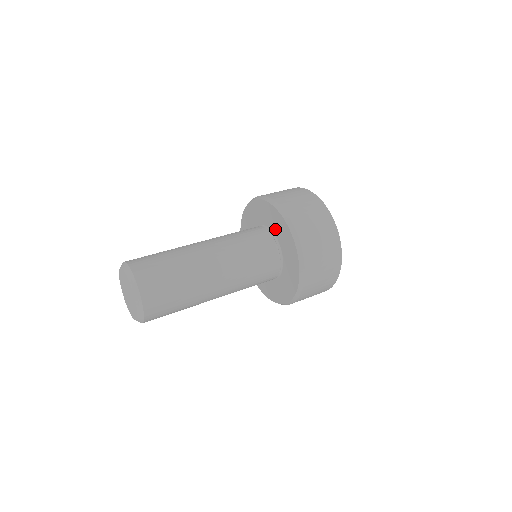
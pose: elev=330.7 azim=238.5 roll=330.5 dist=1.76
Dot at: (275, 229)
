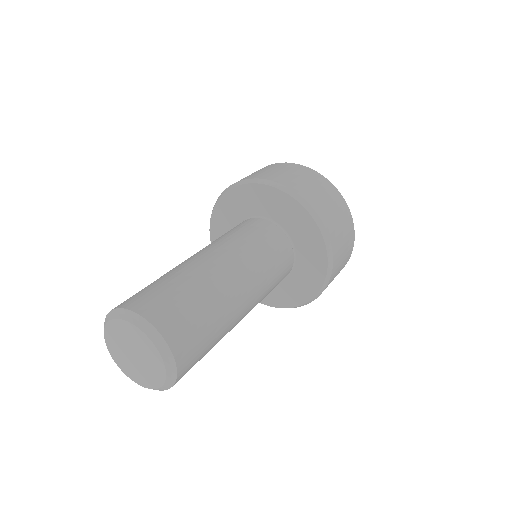
Dot at: (262, 209)
